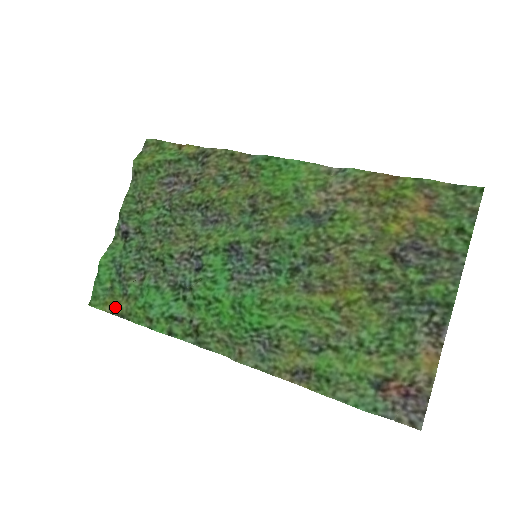
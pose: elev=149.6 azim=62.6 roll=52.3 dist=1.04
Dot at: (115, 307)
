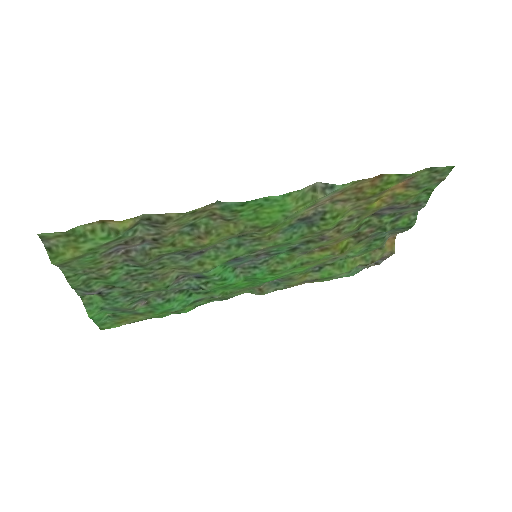
Dot at: (132, 321)
